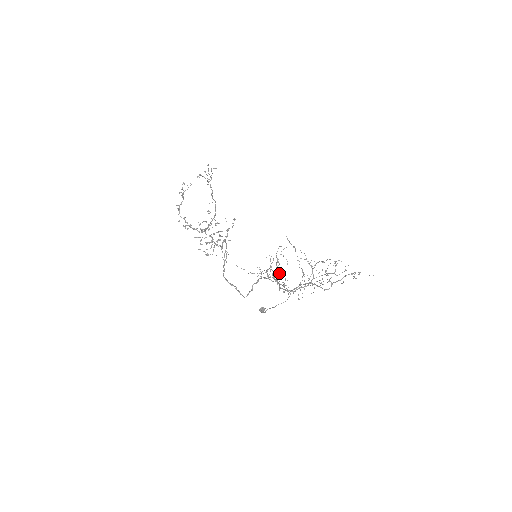
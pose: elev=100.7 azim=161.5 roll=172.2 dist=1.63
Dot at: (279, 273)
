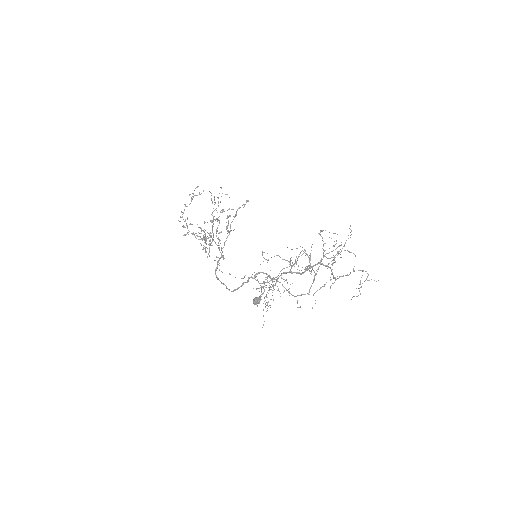
Dot at: (269, 305)
